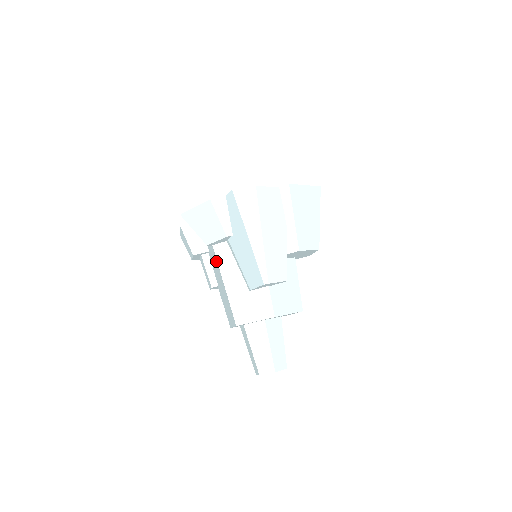
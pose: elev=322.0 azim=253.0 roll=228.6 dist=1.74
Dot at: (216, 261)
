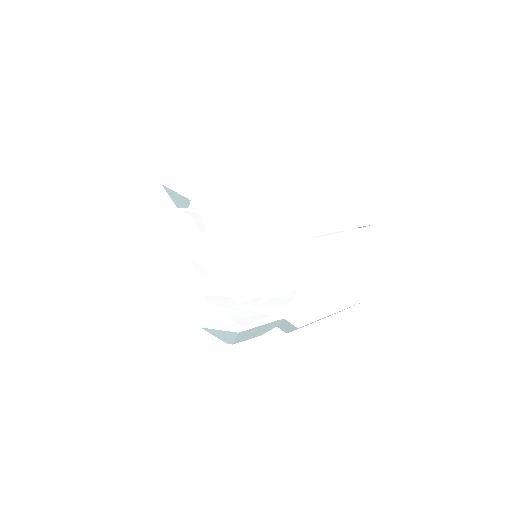
Dot at: occluded
